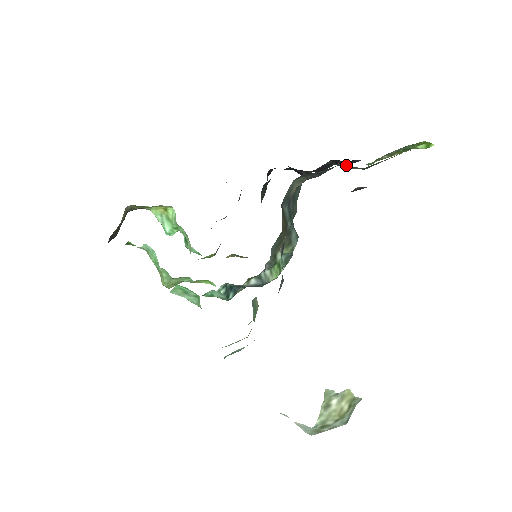
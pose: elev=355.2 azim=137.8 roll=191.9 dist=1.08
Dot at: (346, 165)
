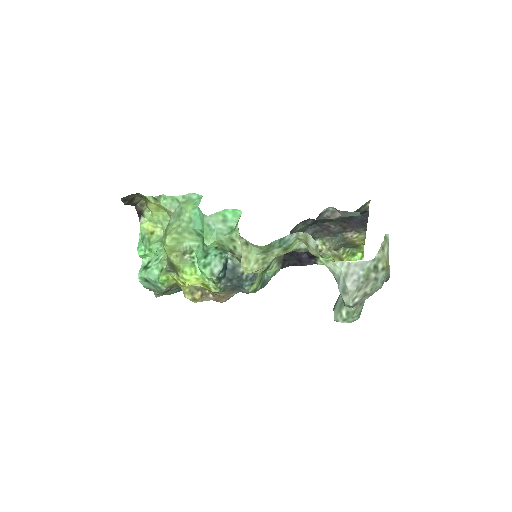
Dot at: (320, 244)
